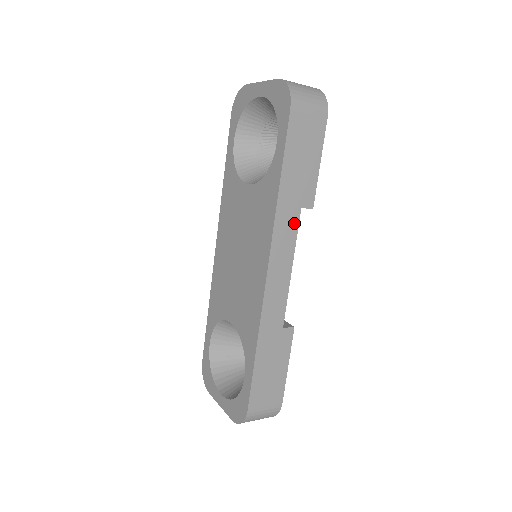
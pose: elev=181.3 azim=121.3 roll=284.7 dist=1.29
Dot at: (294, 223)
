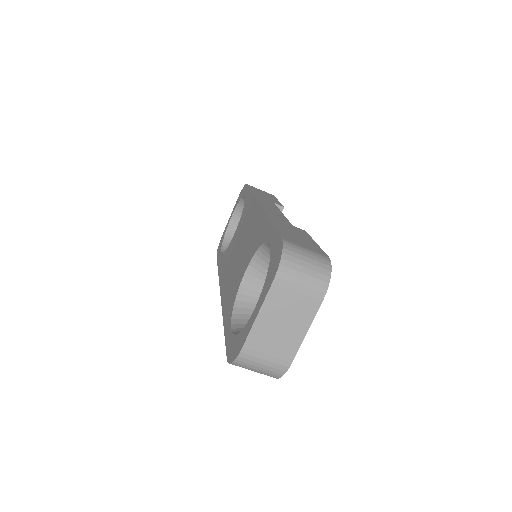
Dot at: (272, 204)
